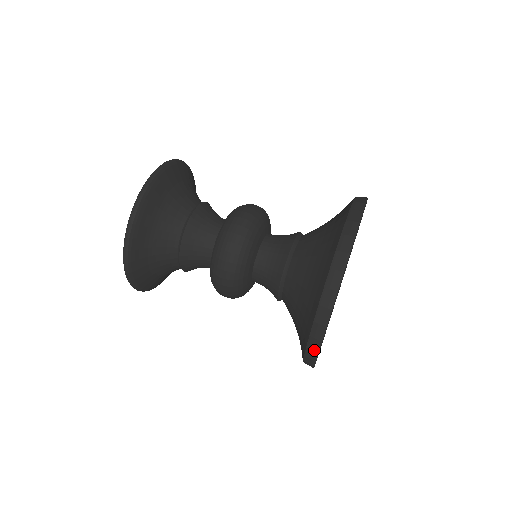
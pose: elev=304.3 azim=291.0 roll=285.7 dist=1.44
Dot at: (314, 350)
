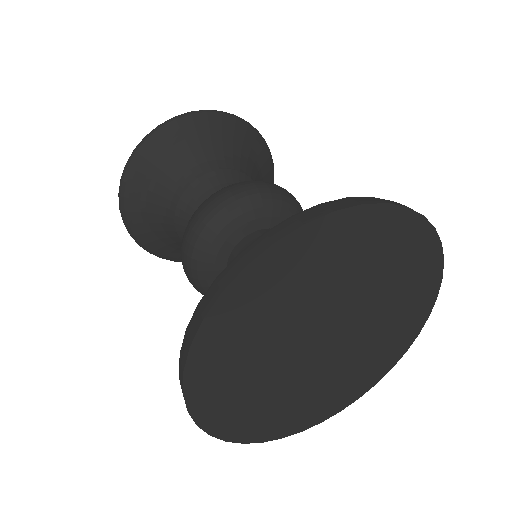
Dot at: (221, 284)
